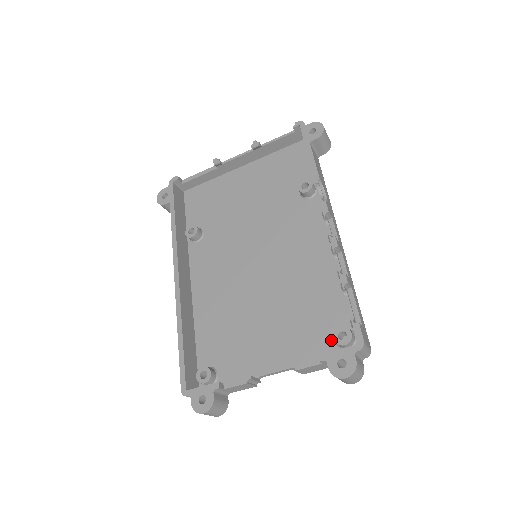
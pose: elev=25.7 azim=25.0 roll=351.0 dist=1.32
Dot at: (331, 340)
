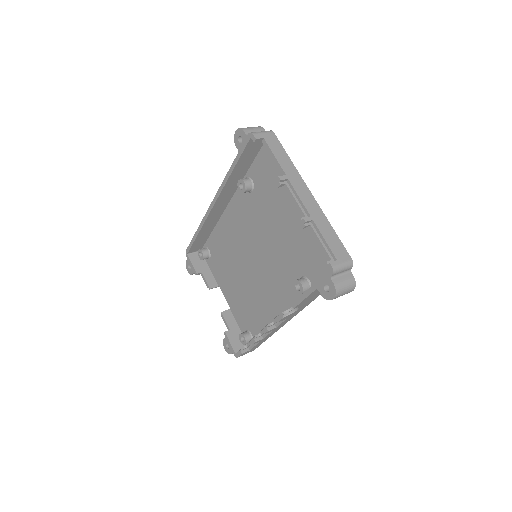
Dot at: (245, 328)
